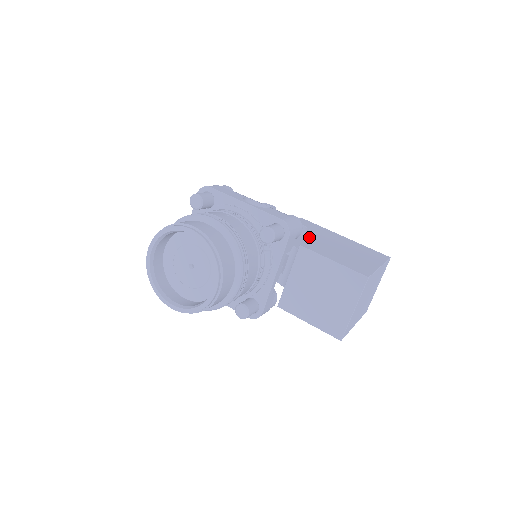
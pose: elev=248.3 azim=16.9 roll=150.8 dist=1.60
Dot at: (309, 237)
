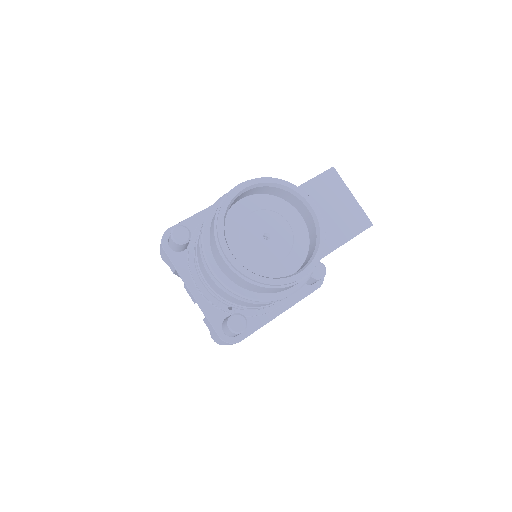
Dot at: occluded
